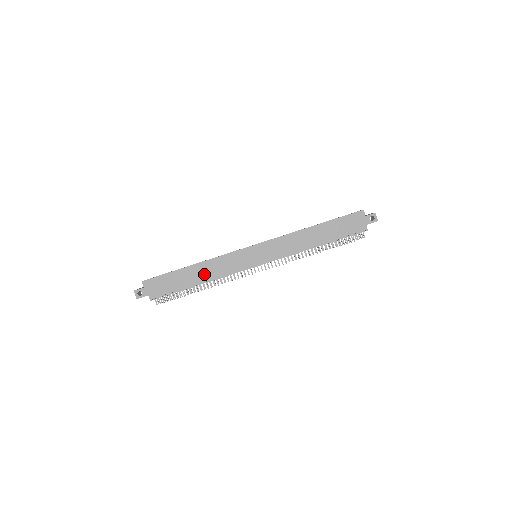
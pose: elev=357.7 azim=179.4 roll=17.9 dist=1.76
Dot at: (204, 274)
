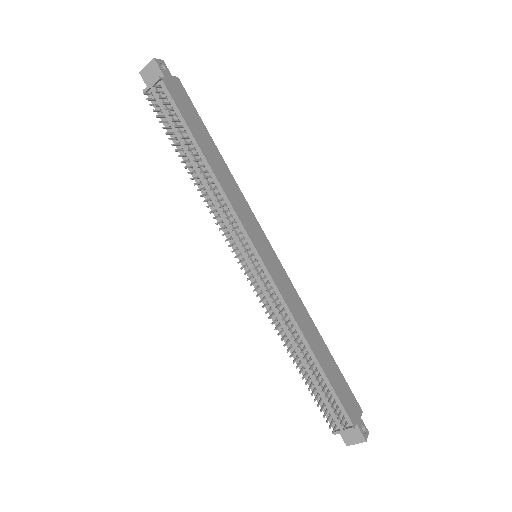
Dot at: (218, 169)
